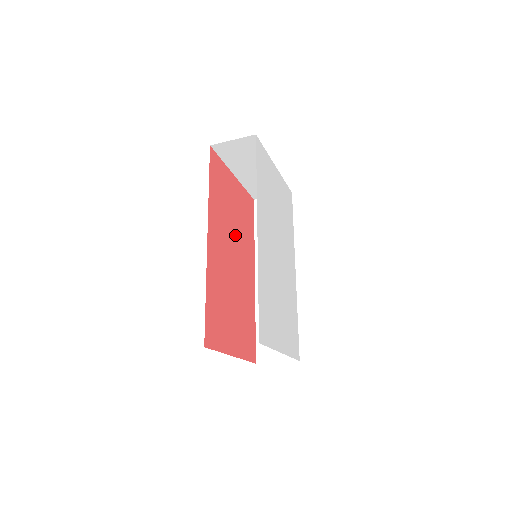
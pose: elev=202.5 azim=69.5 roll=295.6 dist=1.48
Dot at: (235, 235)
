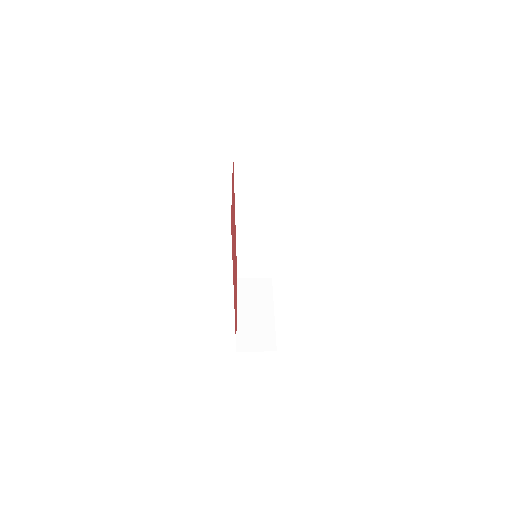
Dot at: occluded
